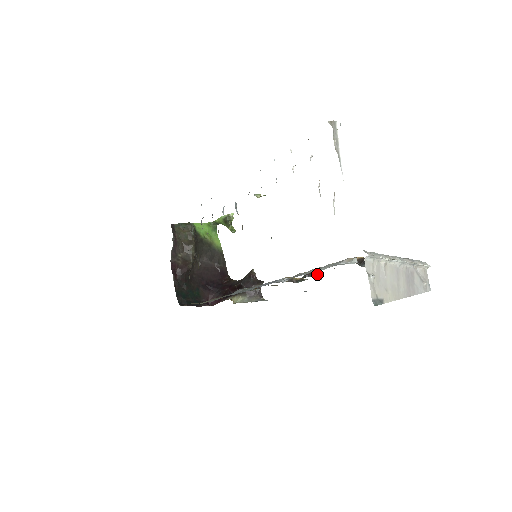
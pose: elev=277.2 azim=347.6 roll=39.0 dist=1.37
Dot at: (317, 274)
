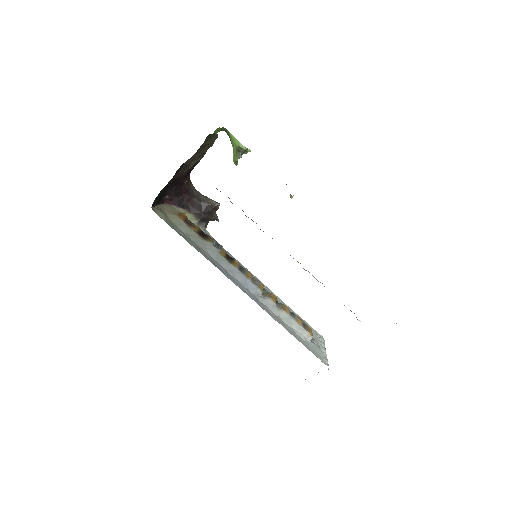
Dot at: (276, 299)
